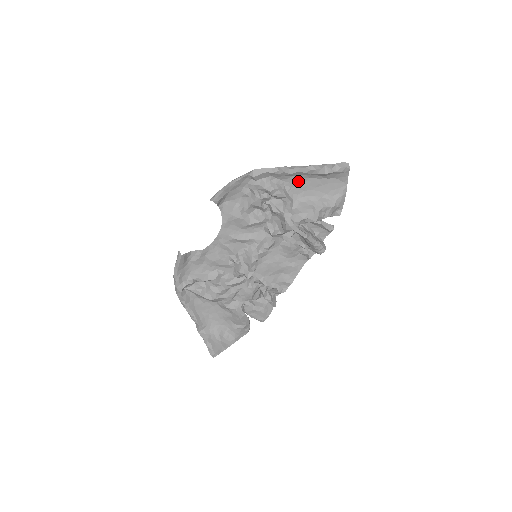
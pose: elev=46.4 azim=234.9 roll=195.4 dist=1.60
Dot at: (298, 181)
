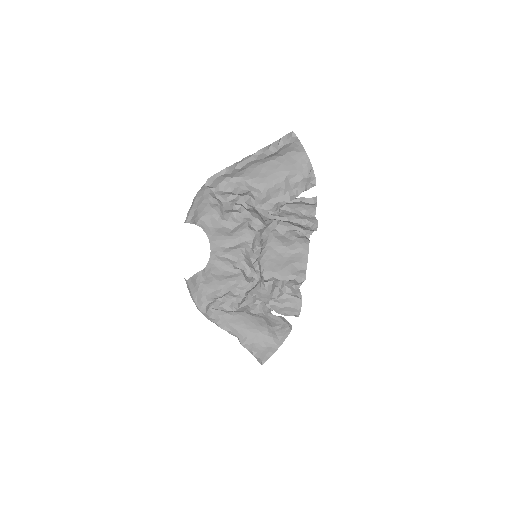
Dot at: (255, 171)
